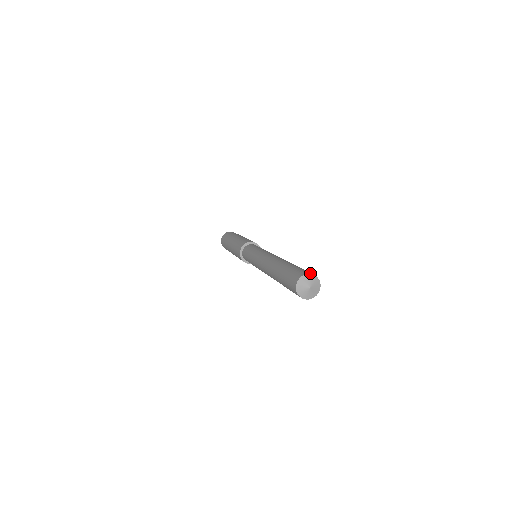
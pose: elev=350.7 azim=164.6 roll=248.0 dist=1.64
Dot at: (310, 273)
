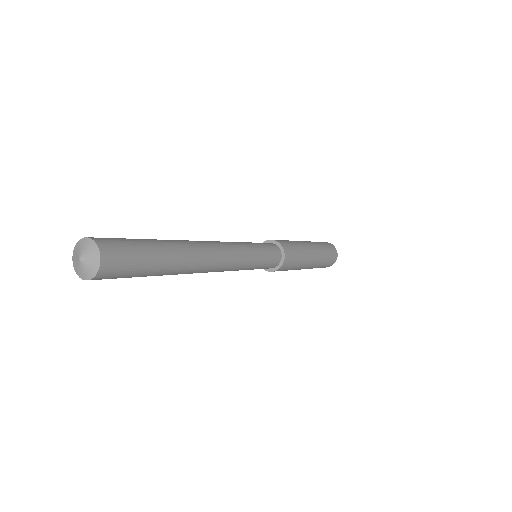
Dot at: (90, 237)
